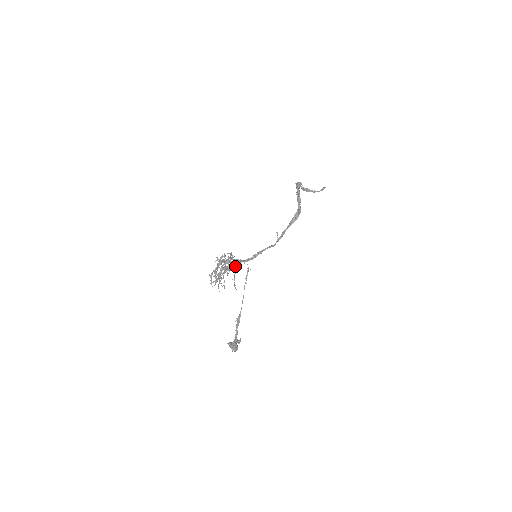
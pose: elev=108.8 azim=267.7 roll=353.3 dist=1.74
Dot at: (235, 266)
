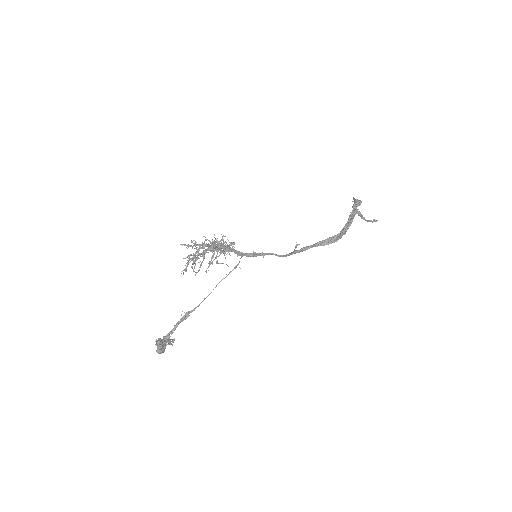
Dot at: occluded
